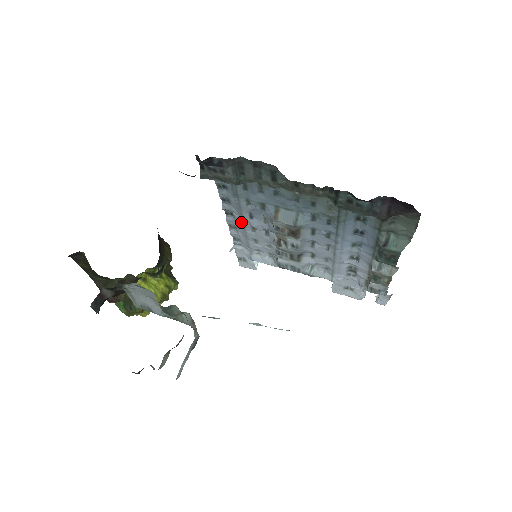
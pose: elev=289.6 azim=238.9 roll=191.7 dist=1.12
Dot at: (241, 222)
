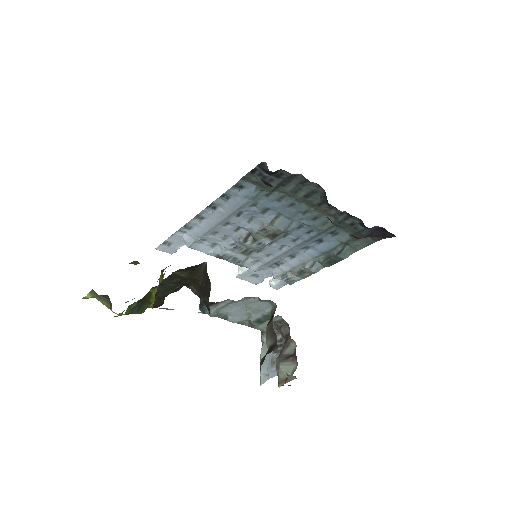
Dot at: (221, 217)
